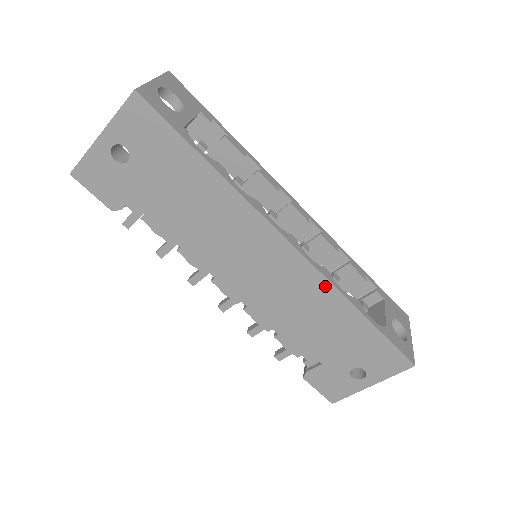
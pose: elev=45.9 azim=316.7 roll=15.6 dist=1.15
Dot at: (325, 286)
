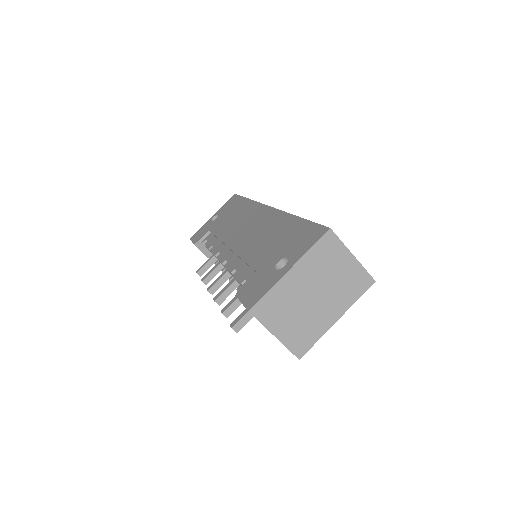
Dot at: (278, 215)
